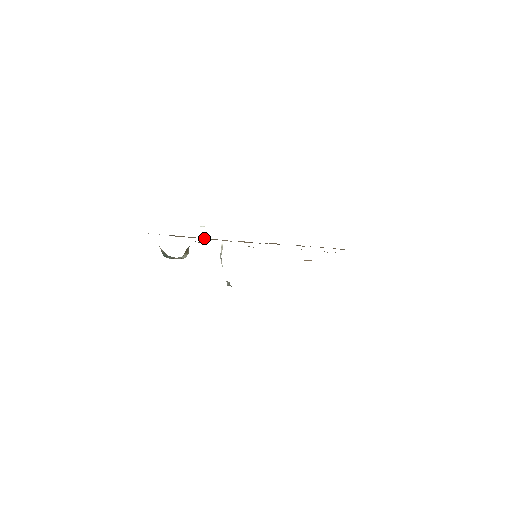
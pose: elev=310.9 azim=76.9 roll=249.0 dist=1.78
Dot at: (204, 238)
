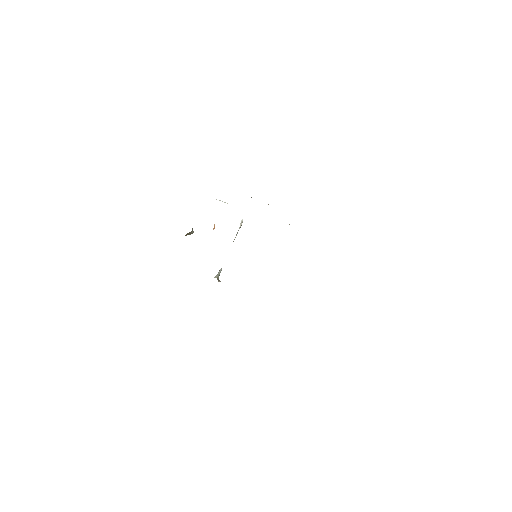
Dot at: occluded
